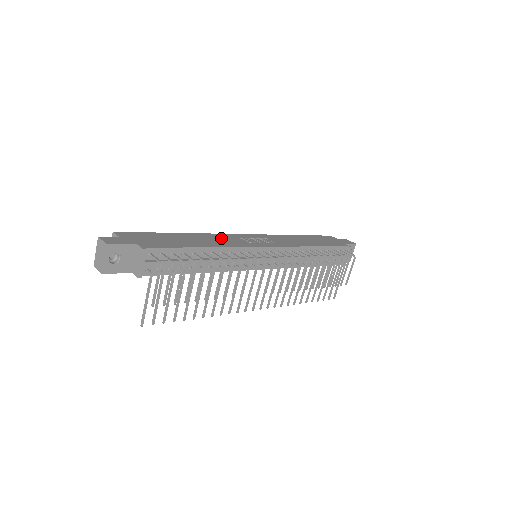
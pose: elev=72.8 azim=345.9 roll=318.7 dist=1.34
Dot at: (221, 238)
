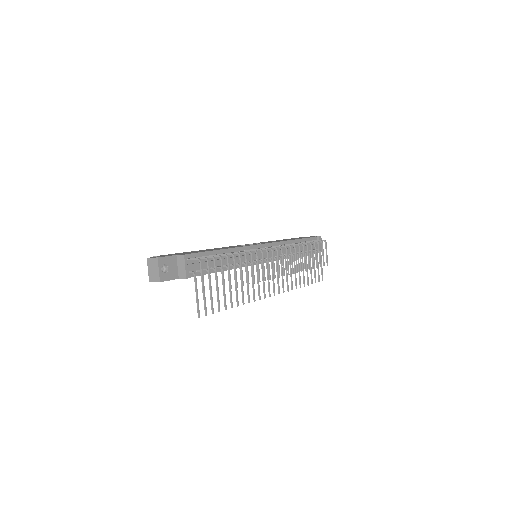
Dot at: (227, 247)
